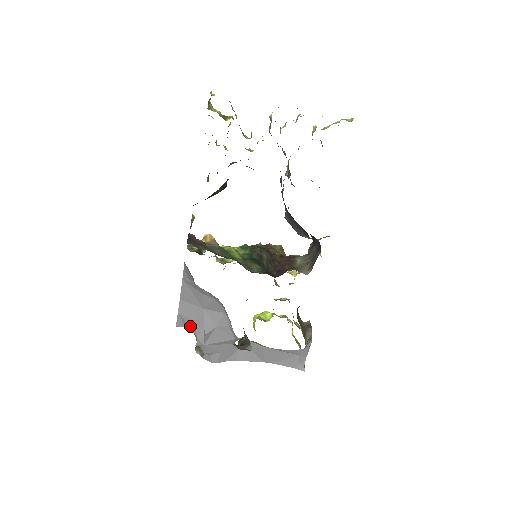
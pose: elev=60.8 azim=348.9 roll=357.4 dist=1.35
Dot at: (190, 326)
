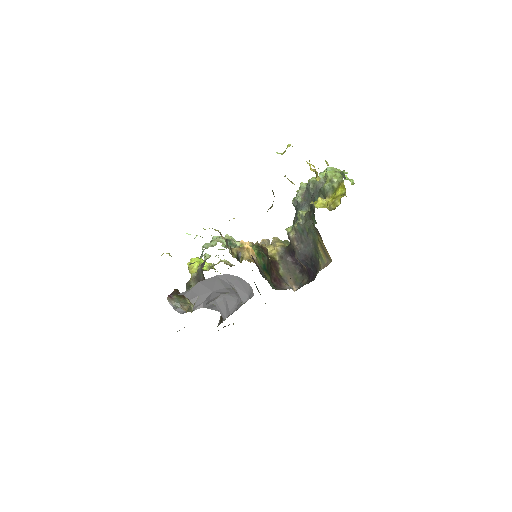
Dot at: (192, 298)
